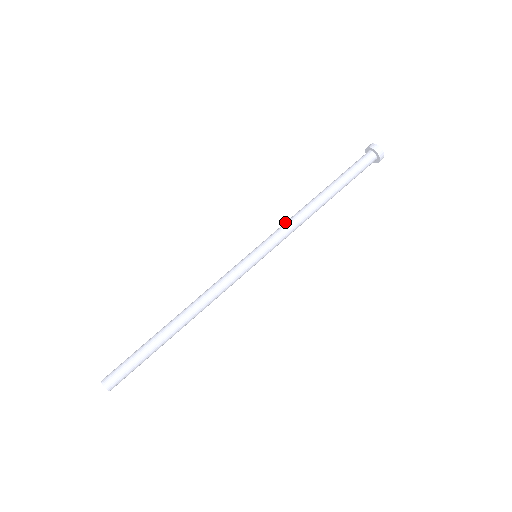
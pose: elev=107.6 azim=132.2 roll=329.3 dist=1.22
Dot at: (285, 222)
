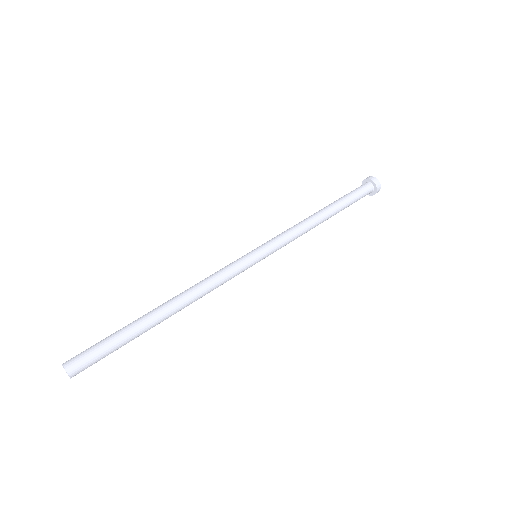
Dot at: (287, 229)
